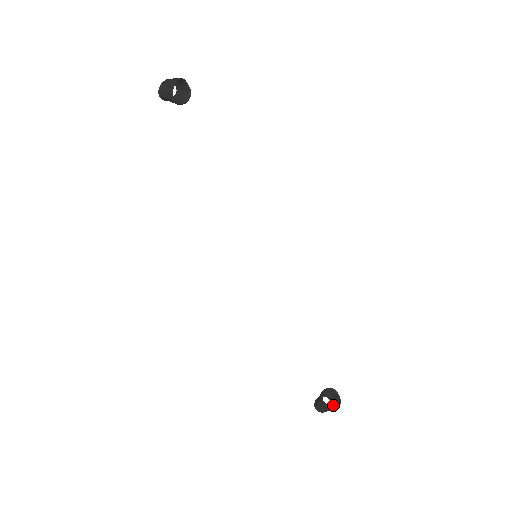
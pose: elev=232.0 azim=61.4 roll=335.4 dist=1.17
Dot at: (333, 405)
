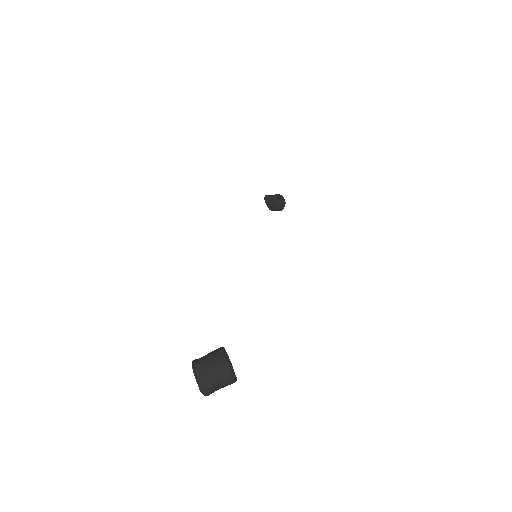
Dot at: (217, 382)
